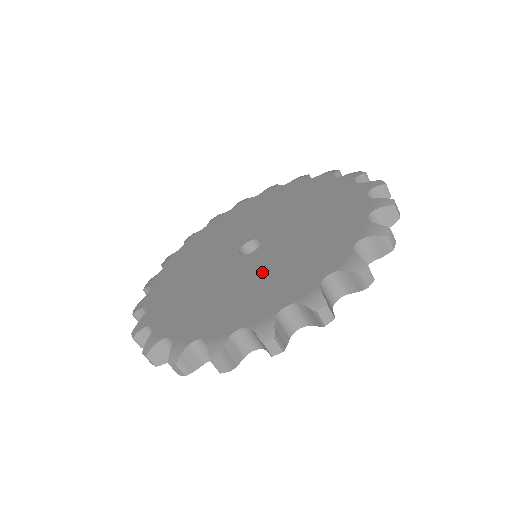
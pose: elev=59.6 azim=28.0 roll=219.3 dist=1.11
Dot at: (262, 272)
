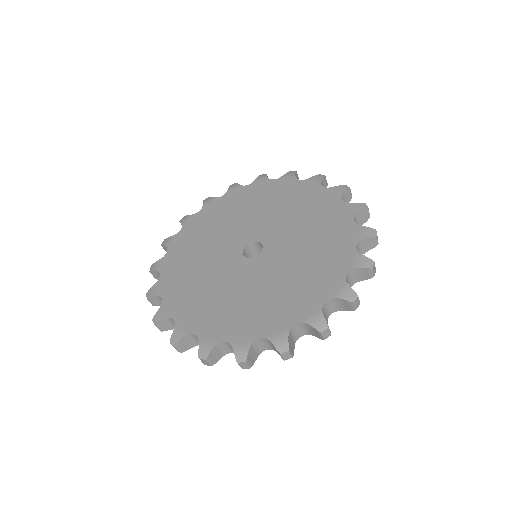
Dot at: (269, 283)
